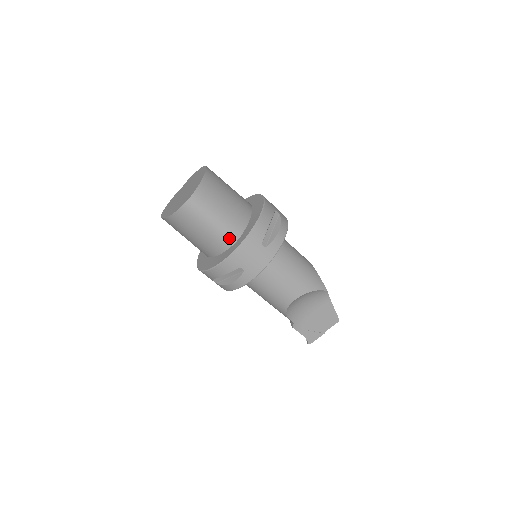
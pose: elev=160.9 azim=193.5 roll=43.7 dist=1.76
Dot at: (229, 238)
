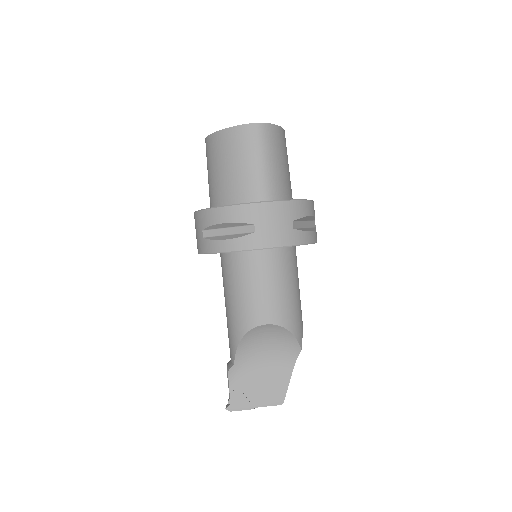
Dot at: (264, 192)
